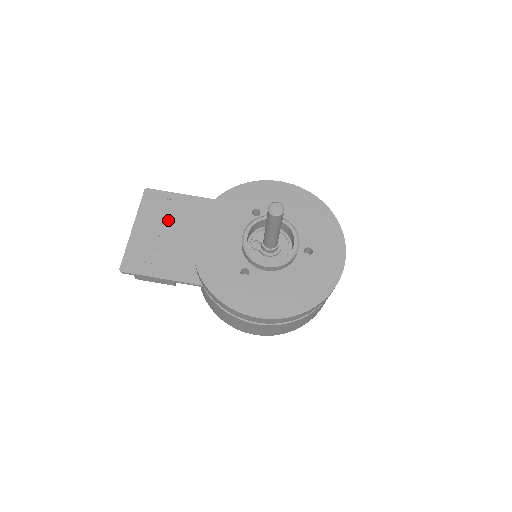
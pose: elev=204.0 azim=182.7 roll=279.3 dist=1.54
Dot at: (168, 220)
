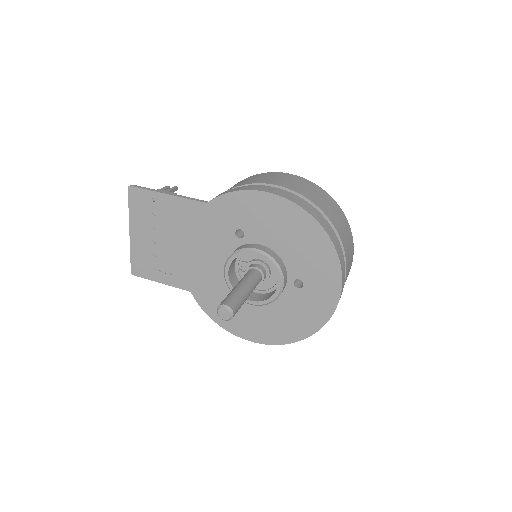
Dot at: (158, 225)
